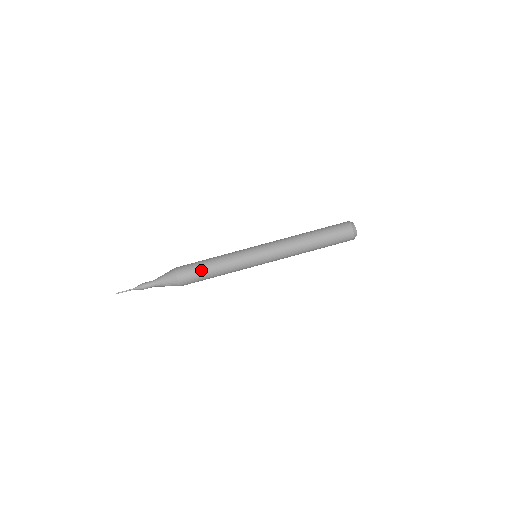
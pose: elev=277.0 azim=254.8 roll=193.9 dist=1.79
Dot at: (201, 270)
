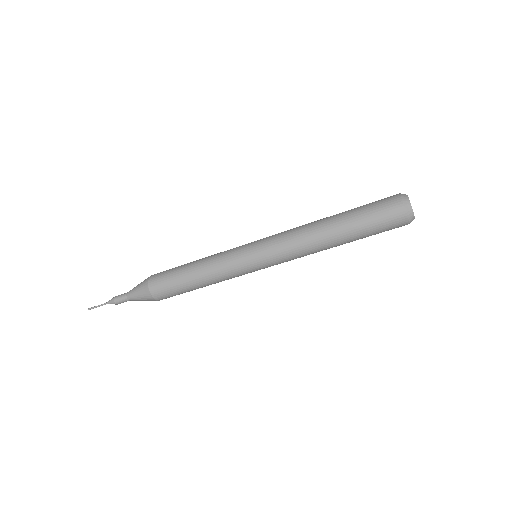
Dot at: (183, 289)
